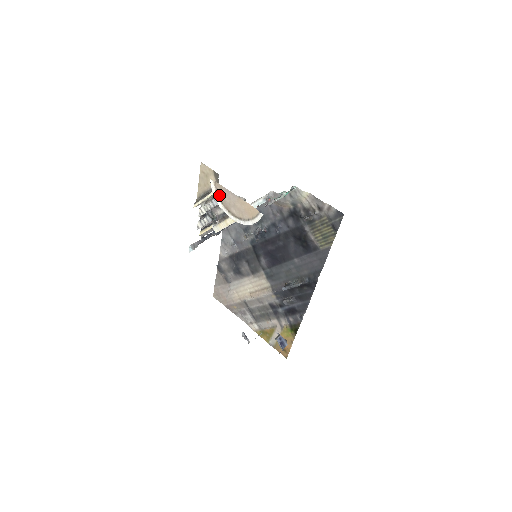
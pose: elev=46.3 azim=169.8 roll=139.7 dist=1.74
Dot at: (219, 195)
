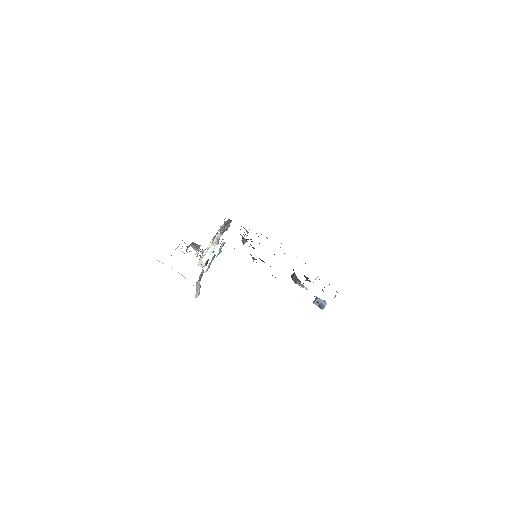
Dot at: occluded
